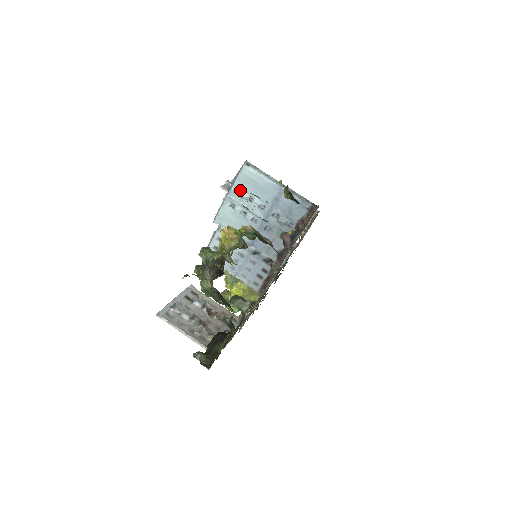
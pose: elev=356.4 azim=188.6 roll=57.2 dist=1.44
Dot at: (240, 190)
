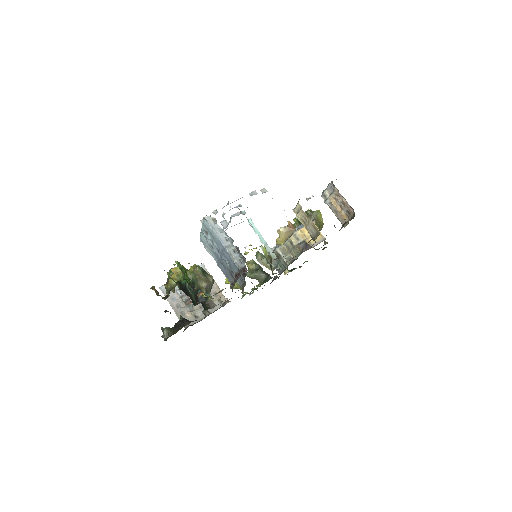
Dot at: (207, 231)
